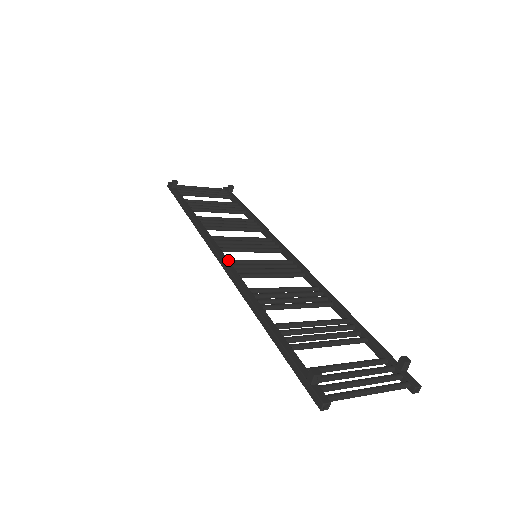
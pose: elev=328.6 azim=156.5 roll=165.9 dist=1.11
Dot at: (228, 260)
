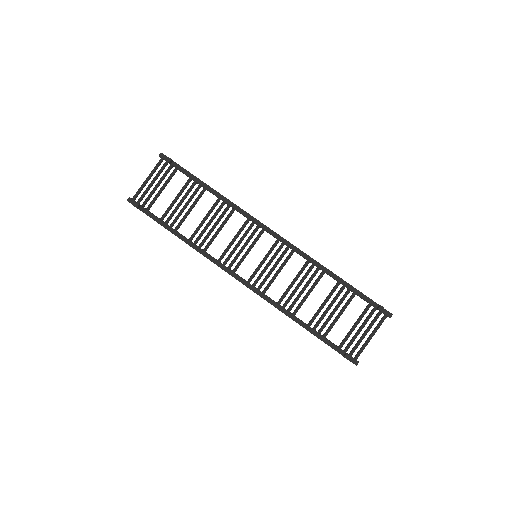
Dot at: (249, 284)
